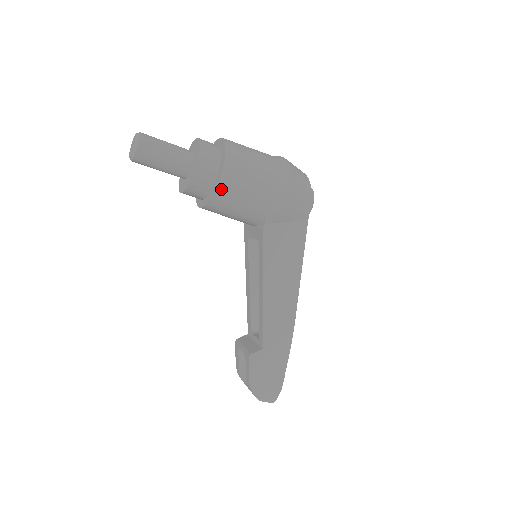
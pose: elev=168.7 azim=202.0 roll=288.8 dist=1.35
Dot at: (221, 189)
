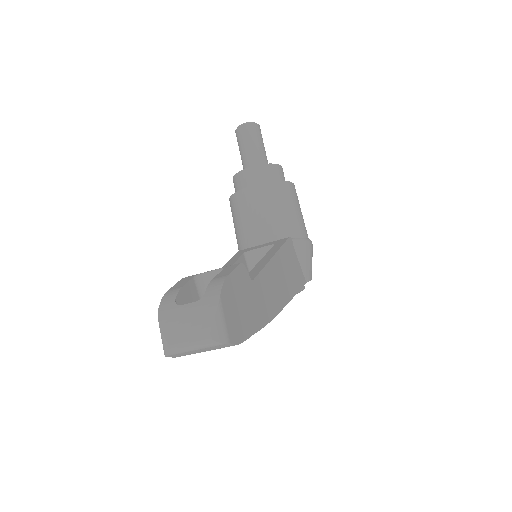
Dot at: (289, 186)
